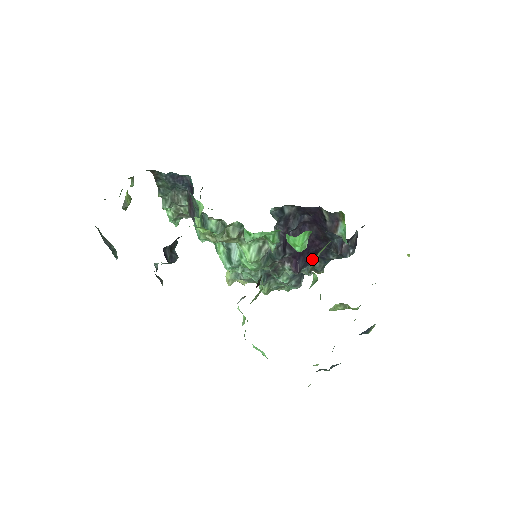
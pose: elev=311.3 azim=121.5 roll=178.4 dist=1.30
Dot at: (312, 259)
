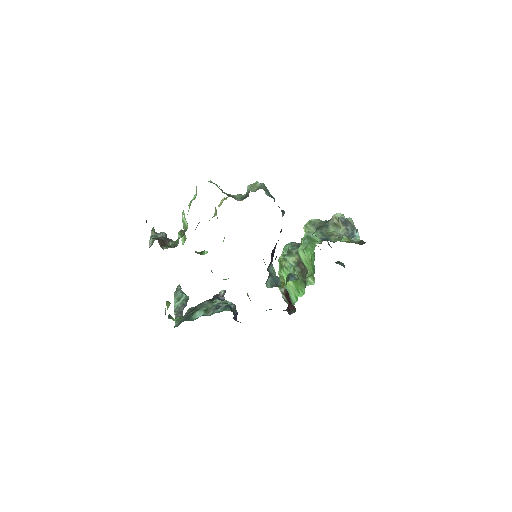
Dot at: occluded
